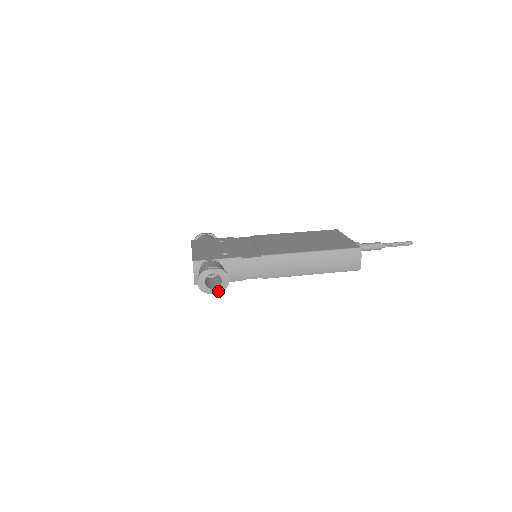
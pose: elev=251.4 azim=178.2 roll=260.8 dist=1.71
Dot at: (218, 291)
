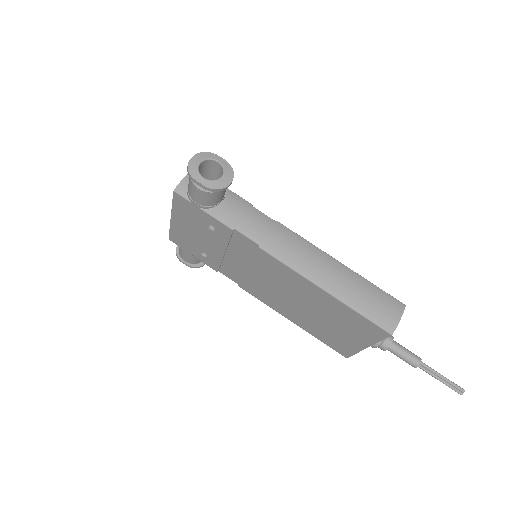
Dot at: (207, 184)
